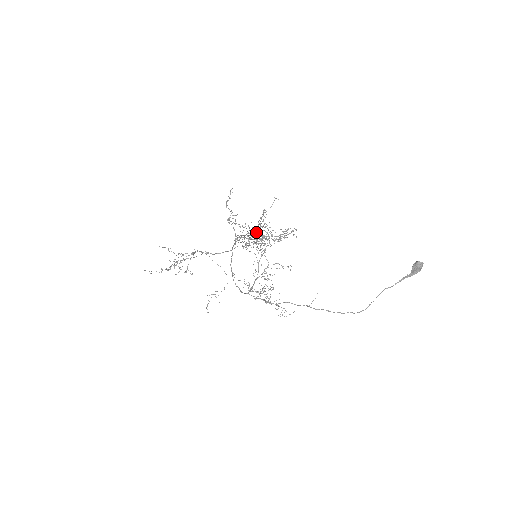
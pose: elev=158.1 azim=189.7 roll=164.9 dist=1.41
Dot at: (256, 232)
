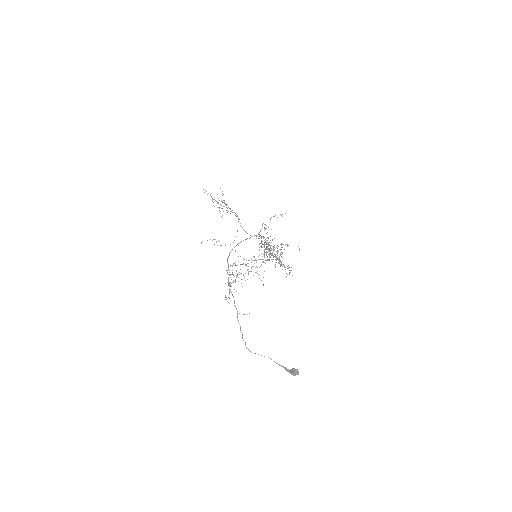
Dot at: occluded
